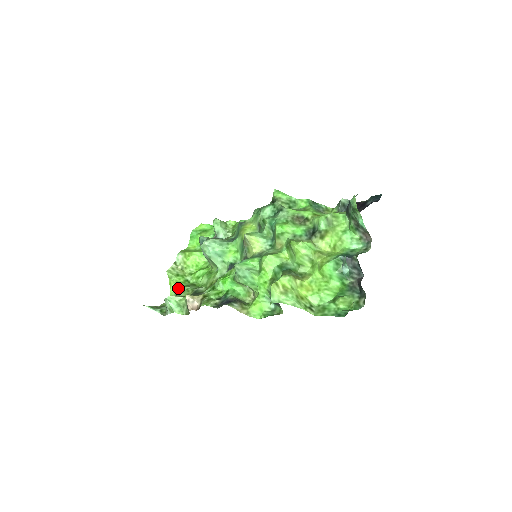
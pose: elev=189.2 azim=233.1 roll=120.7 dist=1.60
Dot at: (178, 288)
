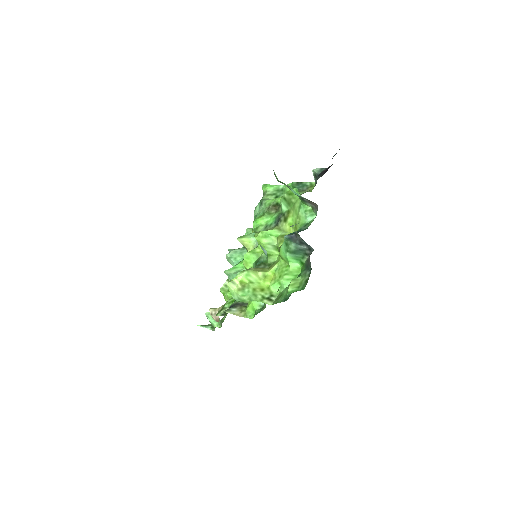
Dot at: occluded
